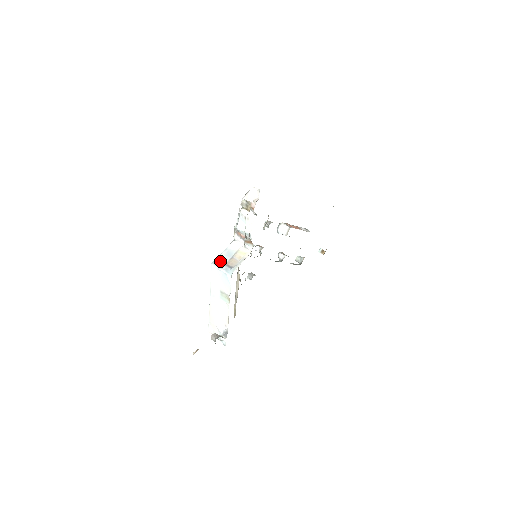
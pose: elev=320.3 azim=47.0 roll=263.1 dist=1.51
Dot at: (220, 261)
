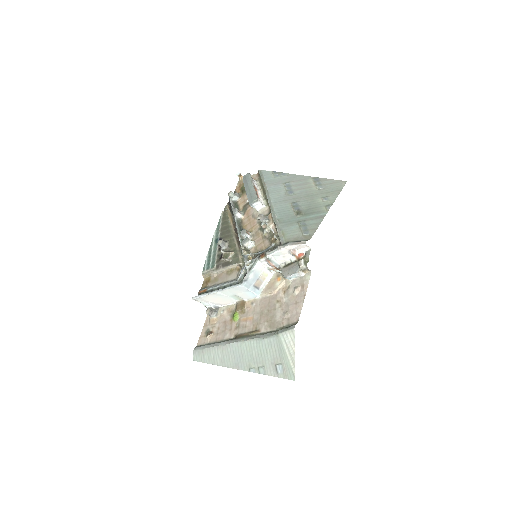
Dot at: (250, 283)
